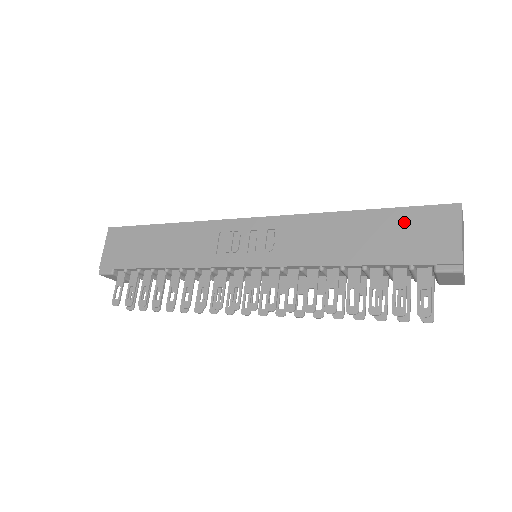
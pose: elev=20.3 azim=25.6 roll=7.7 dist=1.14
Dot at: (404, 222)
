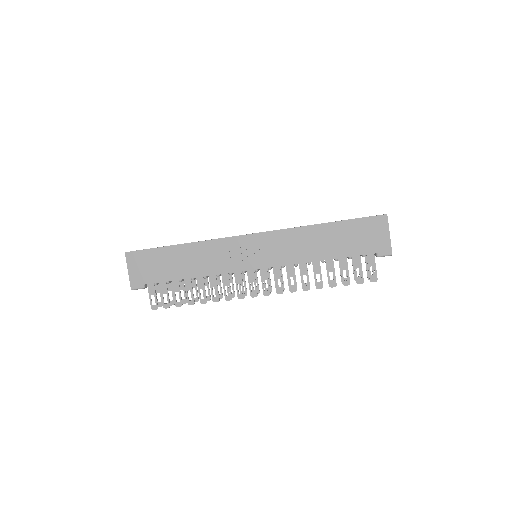
Dot at: (356, 229)
